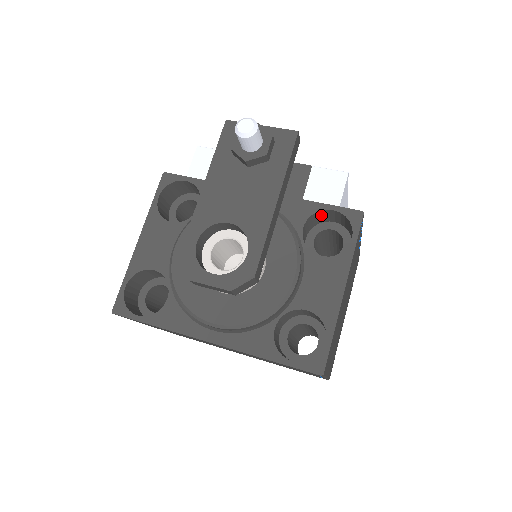
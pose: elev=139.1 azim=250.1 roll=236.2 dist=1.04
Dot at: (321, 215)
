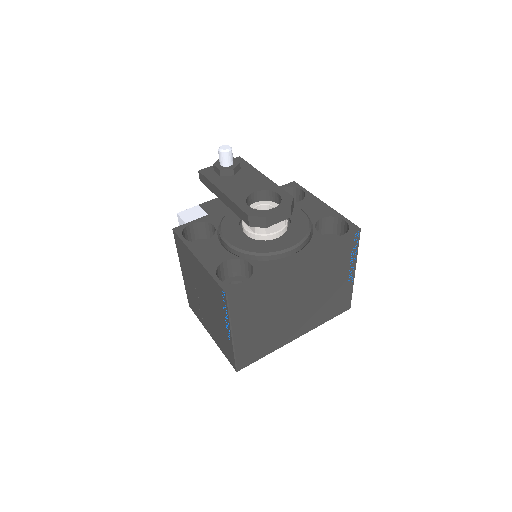
Dot at: occluded
